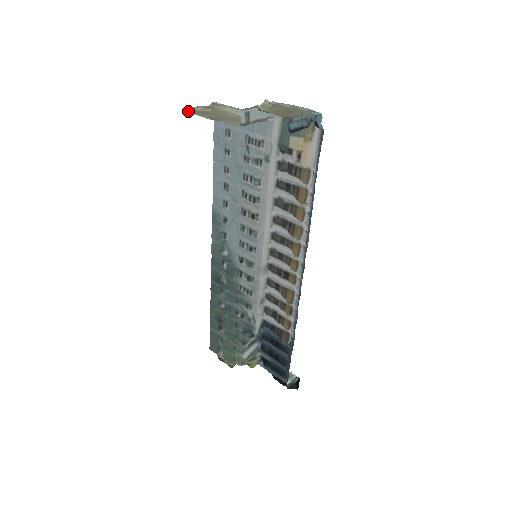
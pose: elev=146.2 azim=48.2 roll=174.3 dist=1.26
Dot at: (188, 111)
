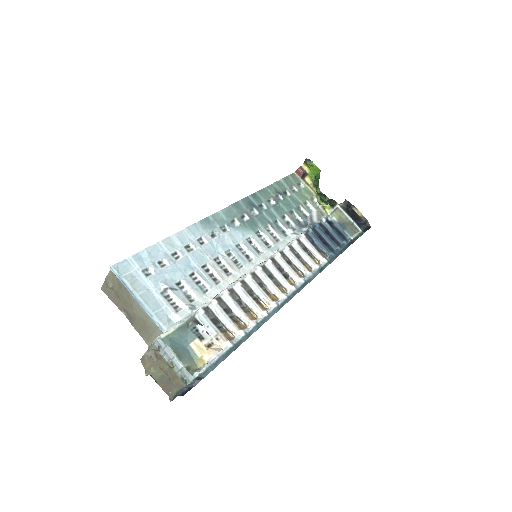
Dot at: (107, 295)
